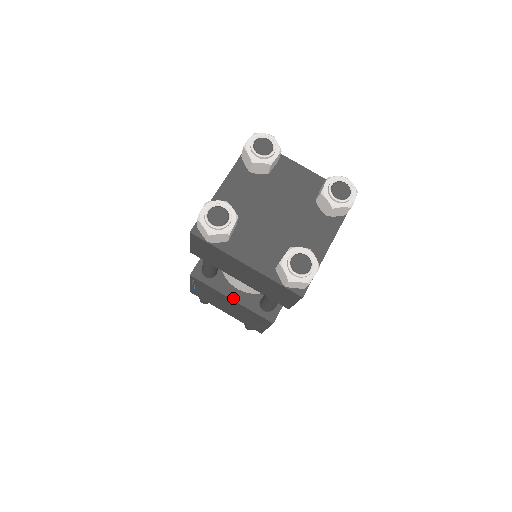
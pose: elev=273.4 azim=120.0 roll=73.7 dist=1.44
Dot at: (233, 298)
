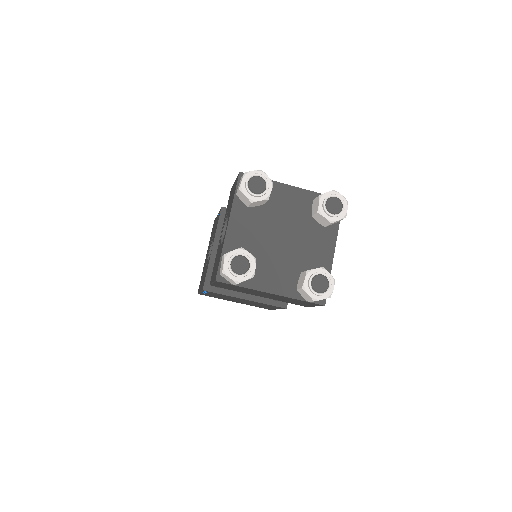
Dot at: (246, 298)
